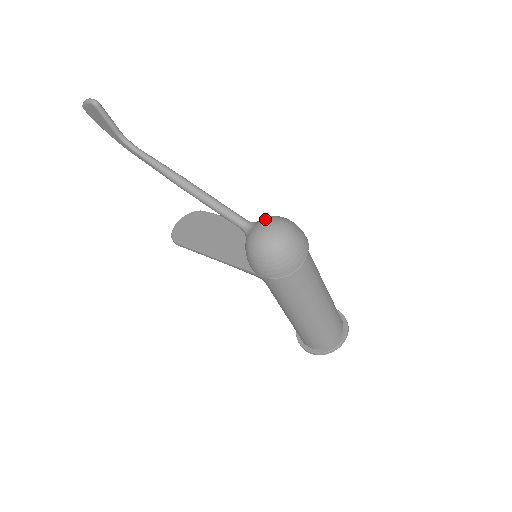
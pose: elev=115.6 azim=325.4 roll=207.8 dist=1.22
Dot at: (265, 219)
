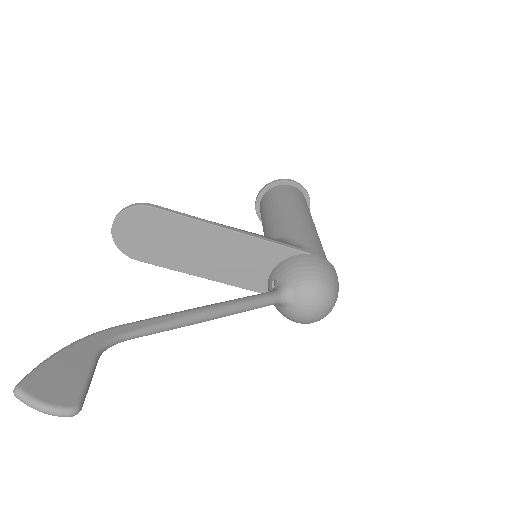
Dot at: (308, 301)
